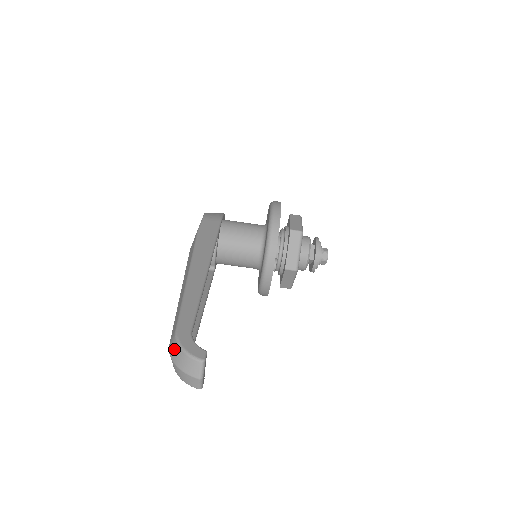
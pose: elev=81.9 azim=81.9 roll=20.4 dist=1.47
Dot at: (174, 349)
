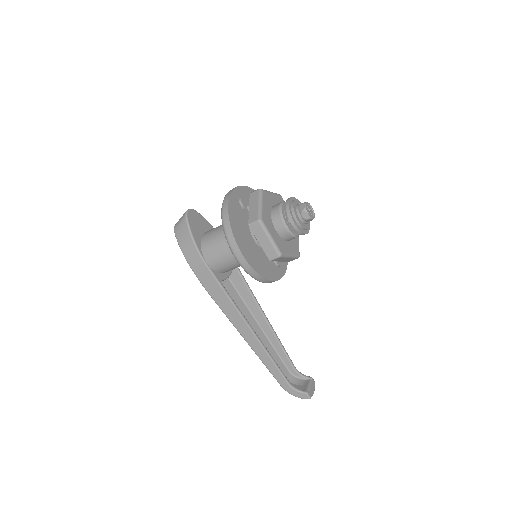
Dot at: occluded
